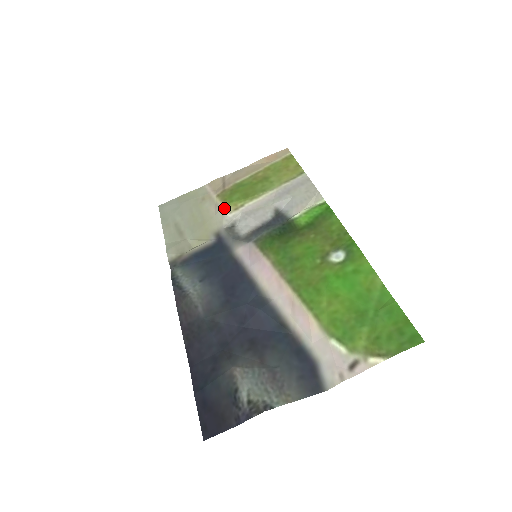
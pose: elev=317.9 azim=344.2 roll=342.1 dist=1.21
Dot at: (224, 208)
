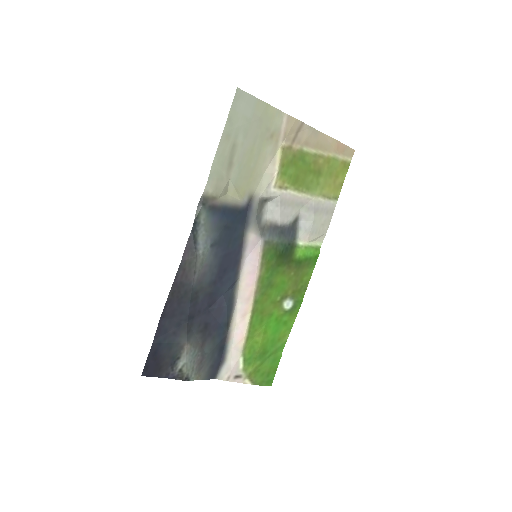
Dot at: (276, 176)
